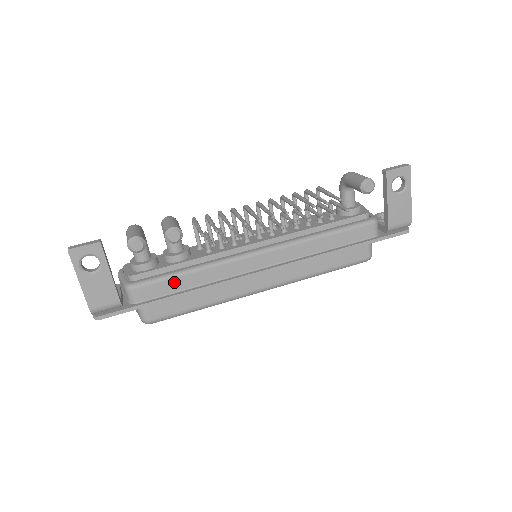
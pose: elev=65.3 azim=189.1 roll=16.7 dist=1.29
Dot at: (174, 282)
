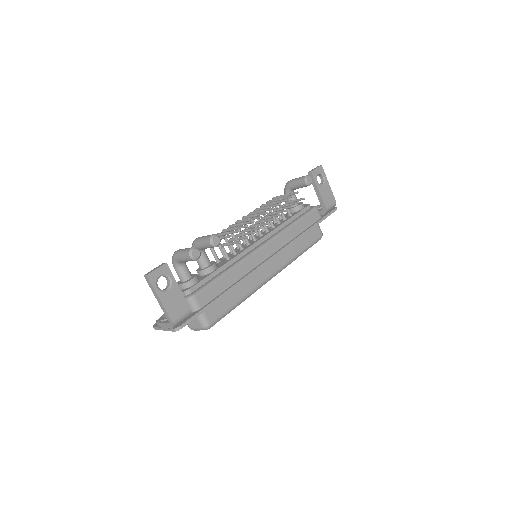
Dot at: (219, 284)
